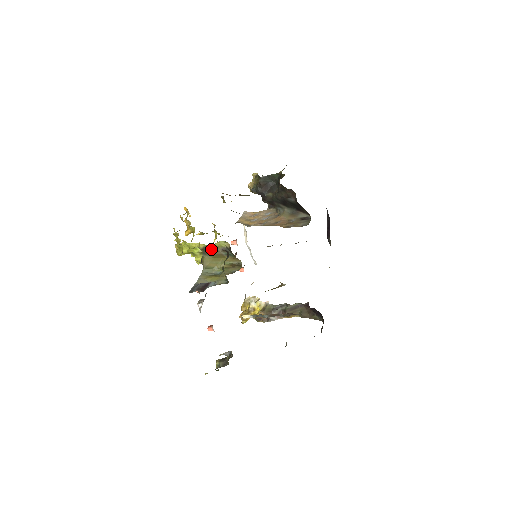
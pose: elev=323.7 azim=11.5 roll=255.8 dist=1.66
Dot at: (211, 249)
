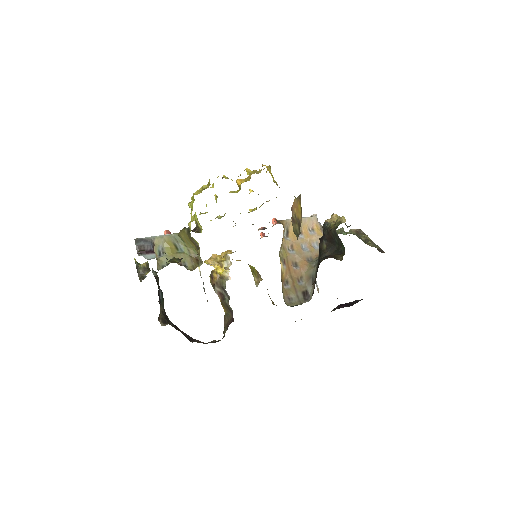
Dot at: occluded
